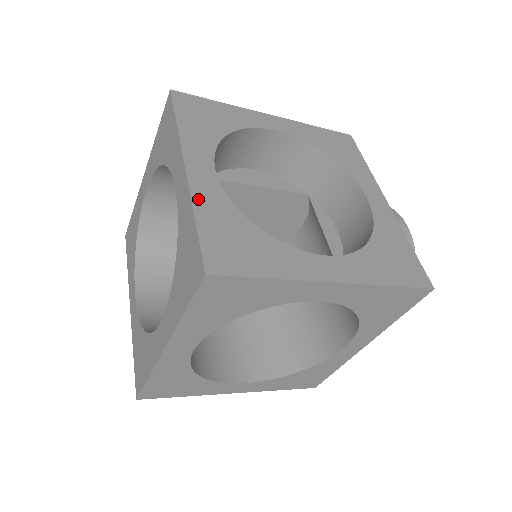
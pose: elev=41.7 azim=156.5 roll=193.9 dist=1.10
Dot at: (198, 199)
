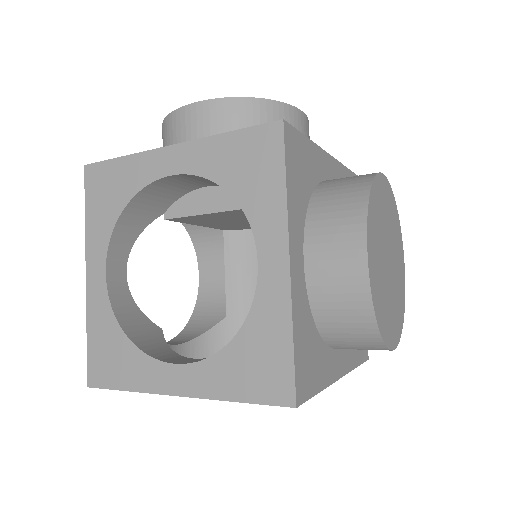
Dot at: (90, 312)
